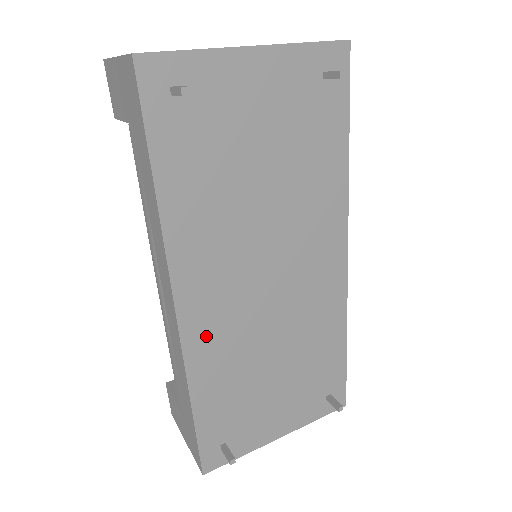
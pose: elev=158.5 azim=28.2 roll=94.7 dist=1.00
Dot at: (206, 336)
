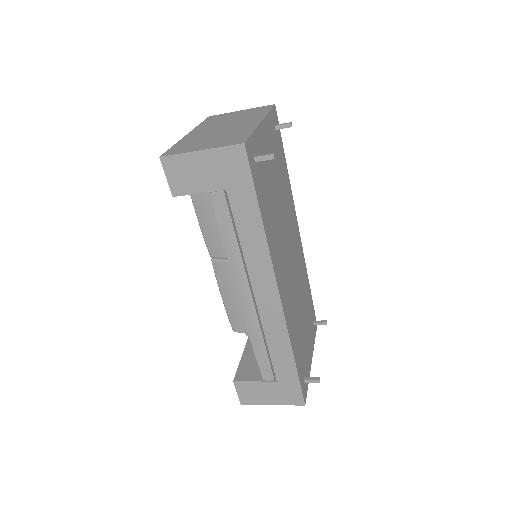
Dot at: (288, 308)
